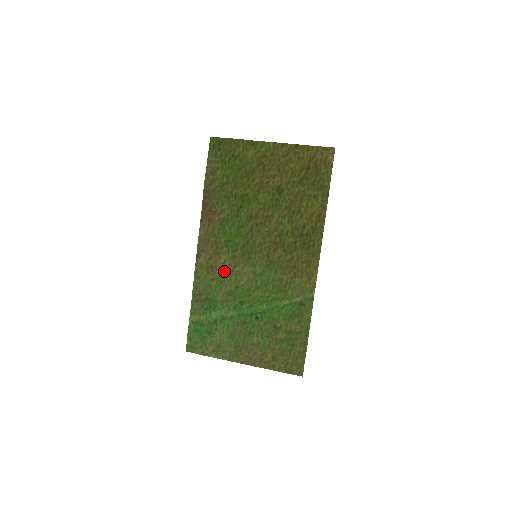
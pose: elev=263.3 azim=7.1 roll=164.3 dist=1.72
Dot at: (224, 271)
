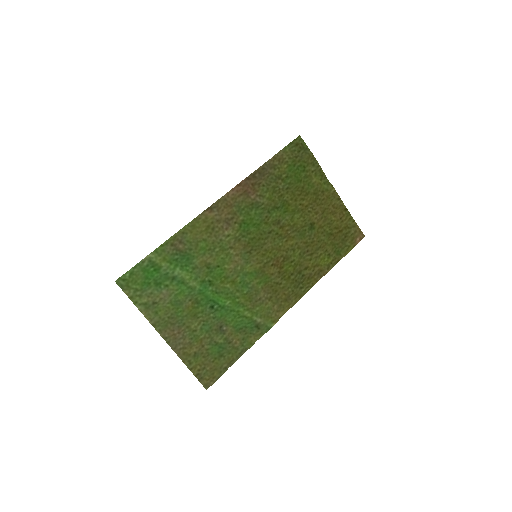
Dot at: (220, 243)
